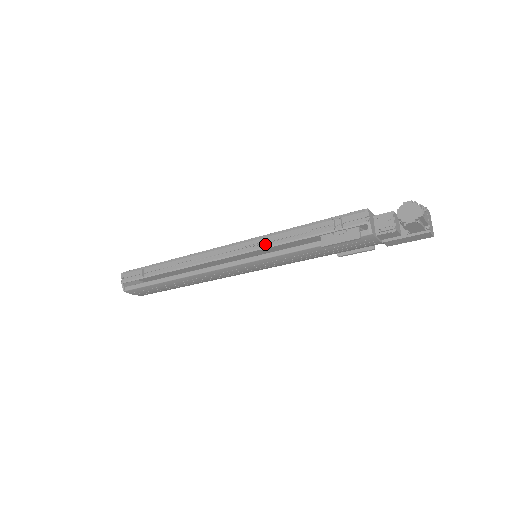
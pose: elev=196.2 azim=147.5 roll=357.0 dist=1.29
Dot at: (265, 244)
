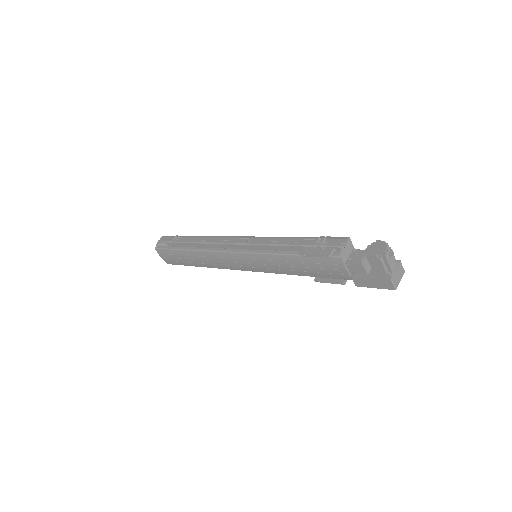
Dot at: (264, 242)
